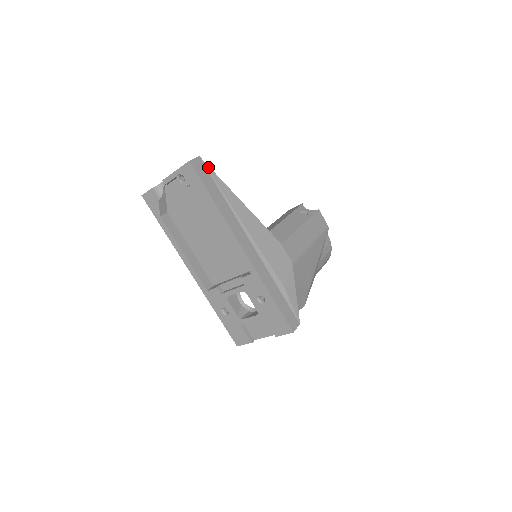
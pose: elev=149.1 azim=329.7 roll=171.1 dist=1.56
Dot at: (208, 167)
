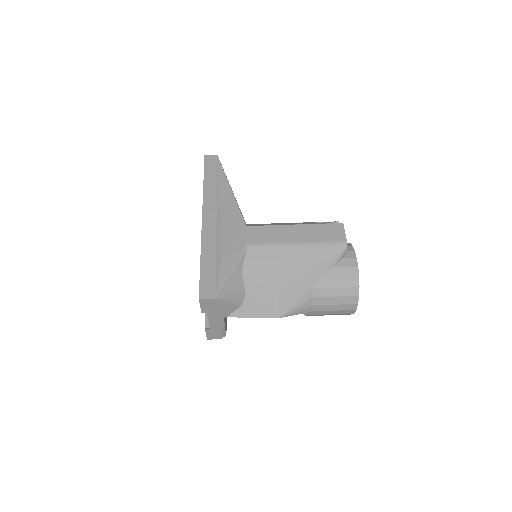
Dot at: (219, 162)
